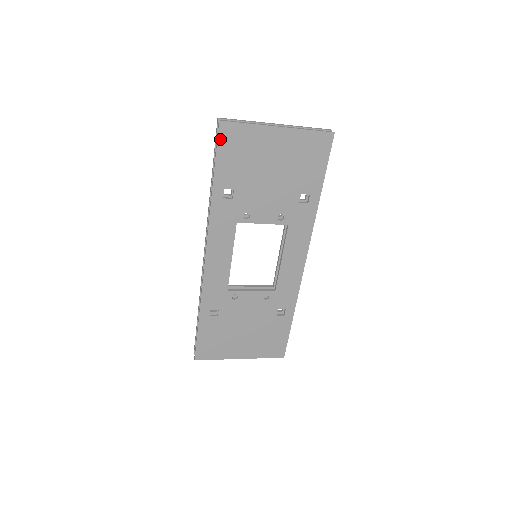
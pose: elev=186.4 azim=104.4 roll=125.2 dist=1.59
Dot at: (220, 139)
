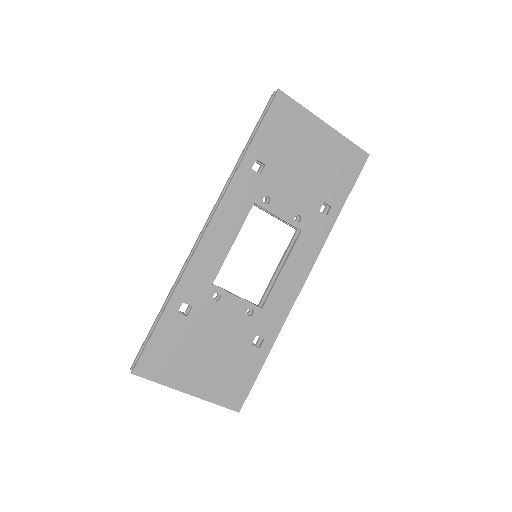
Dot at: (272, 107)
